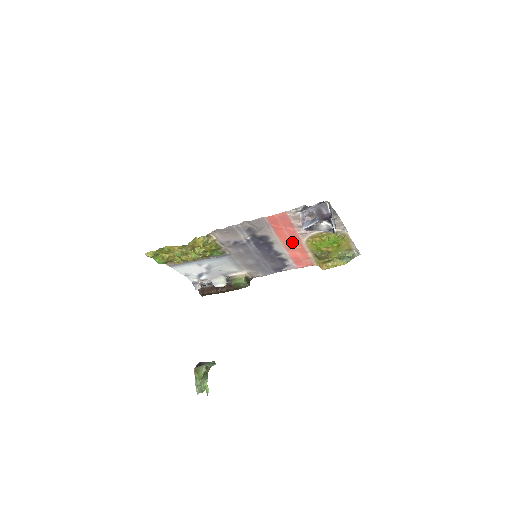
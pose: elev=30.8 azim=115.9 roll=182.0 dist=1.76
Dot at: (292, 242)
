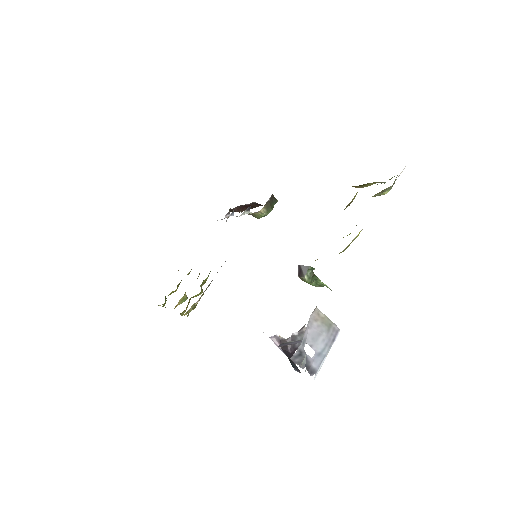
Dot at: occluded
